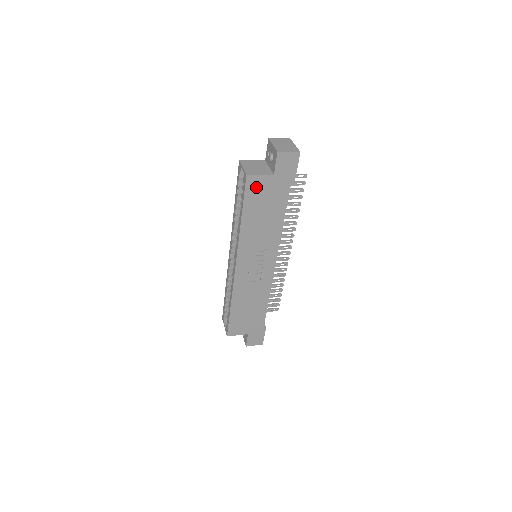
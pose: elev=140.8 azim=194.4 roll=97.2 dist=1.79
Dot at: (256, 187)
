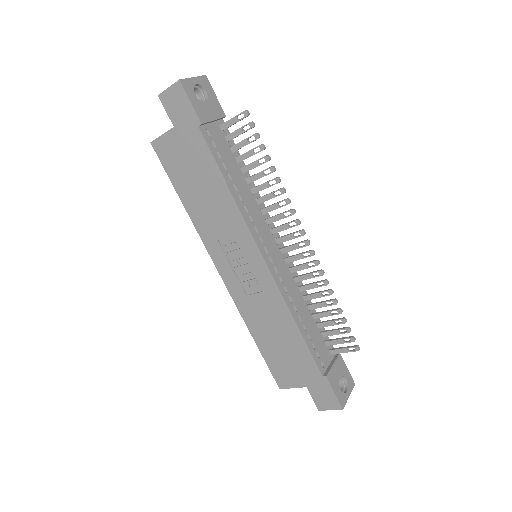
Dot at: (169, 153)
